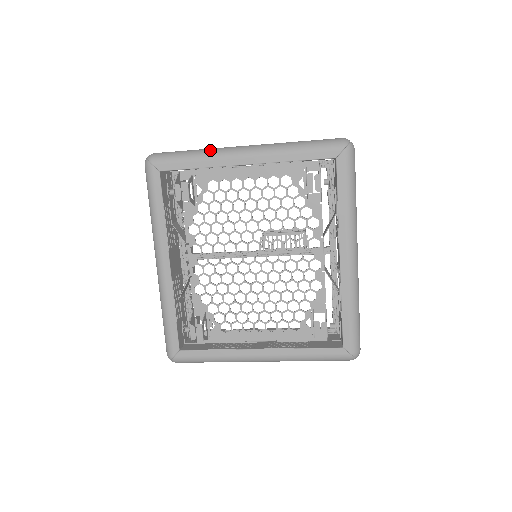
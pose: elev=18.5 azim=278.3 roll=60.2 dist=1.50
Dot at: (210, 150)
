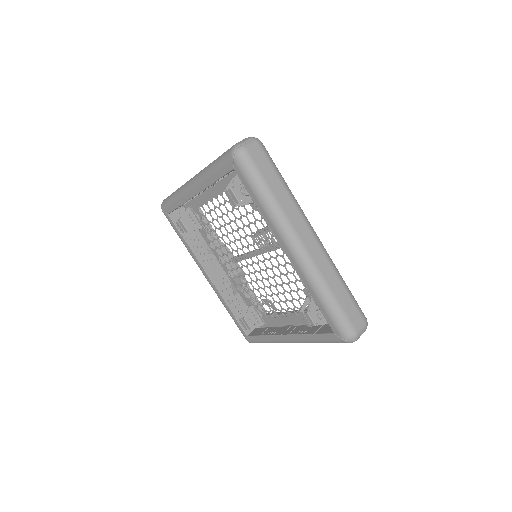
Dot at: (179, 189)
